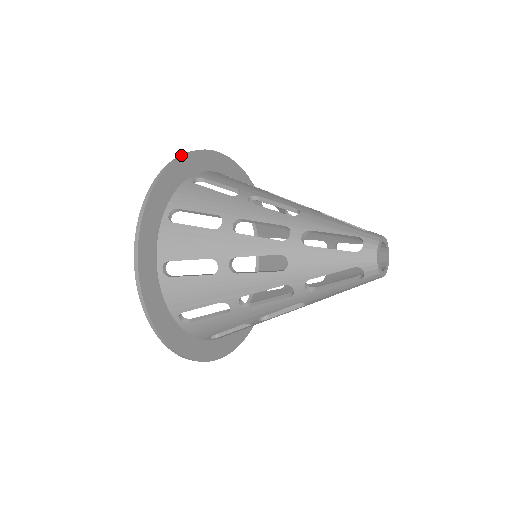
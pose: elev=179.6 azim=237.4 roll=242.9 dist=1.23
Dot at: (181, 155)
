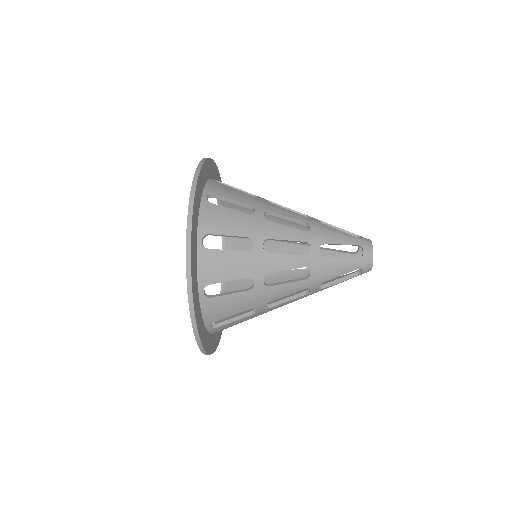
Dot at: (197, 176)
